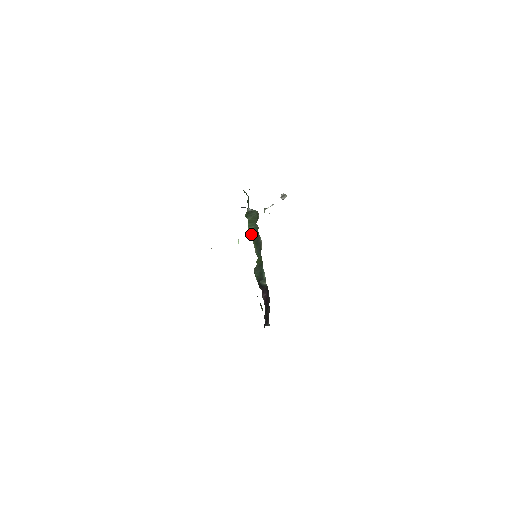
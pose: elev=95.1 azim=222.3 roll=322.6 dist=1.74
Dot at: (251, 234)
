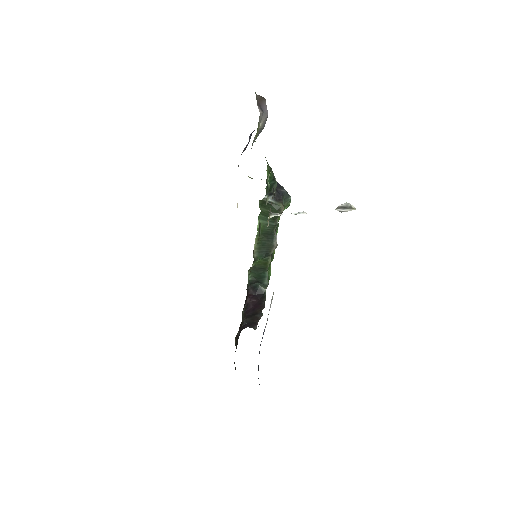
Dot at: occluded
